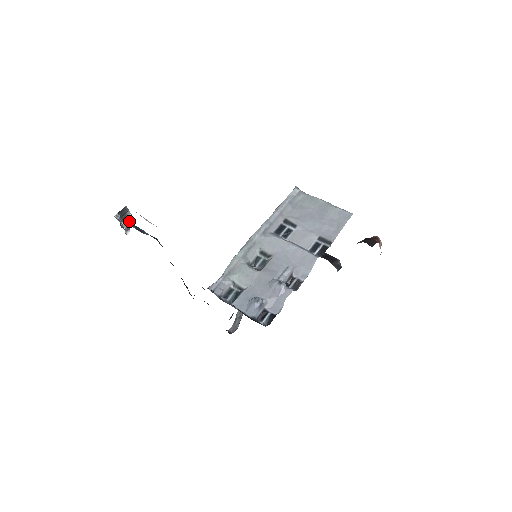
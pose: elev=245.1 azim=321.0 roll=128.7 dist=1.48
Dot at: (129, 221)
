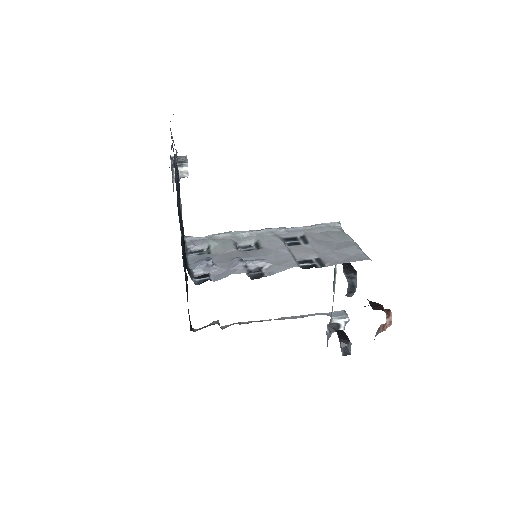
Dot at: (182, 172)
